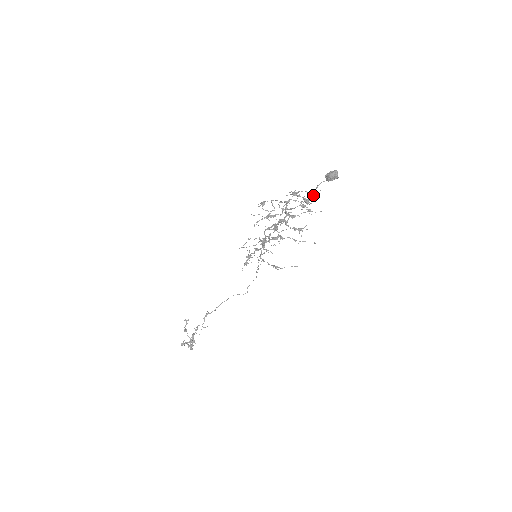
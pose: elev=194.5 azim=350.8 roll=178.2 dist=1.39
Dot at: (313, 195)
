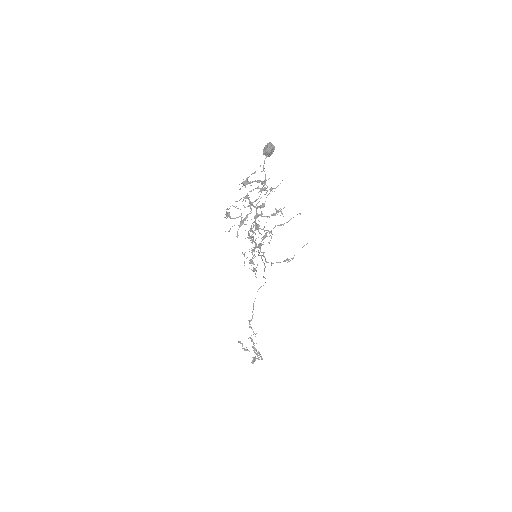
Dot at: occluded
